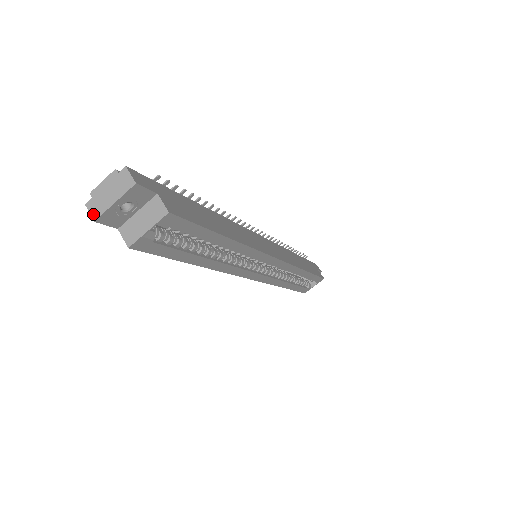
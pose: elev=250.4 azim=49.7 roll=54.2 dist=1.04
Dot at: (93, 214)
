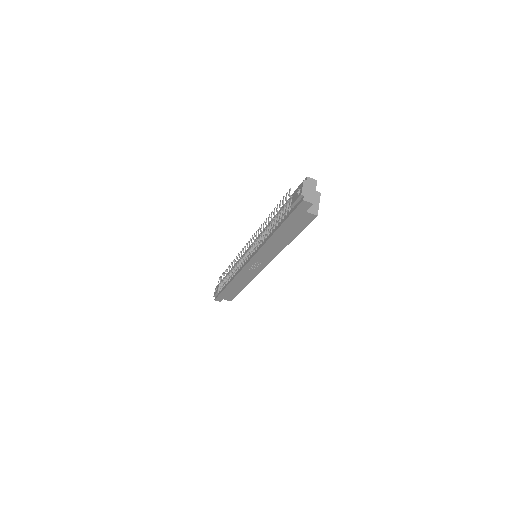
Dot at: (311, 201)
